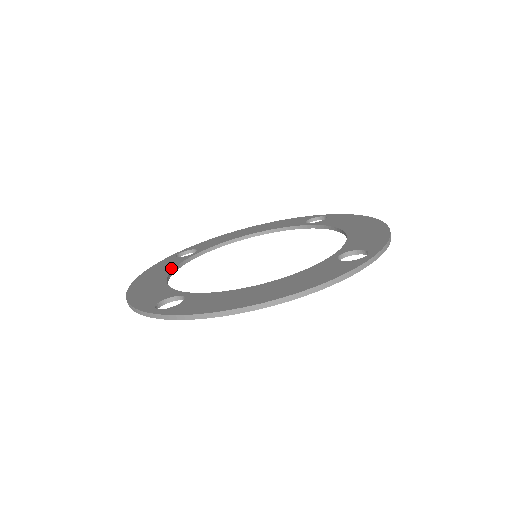
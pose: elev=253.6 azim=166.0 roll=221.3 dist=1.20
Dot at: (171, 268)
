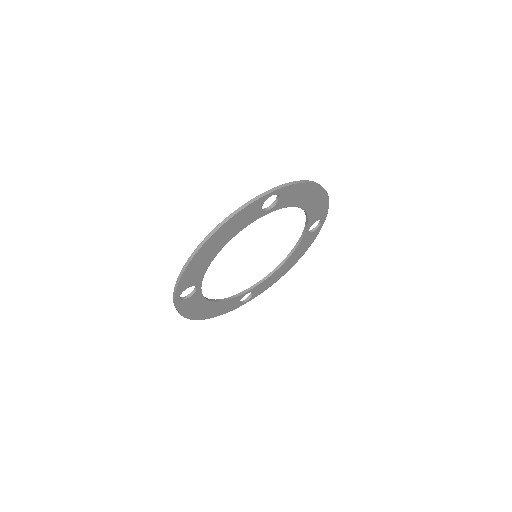
Dot at: occluded
